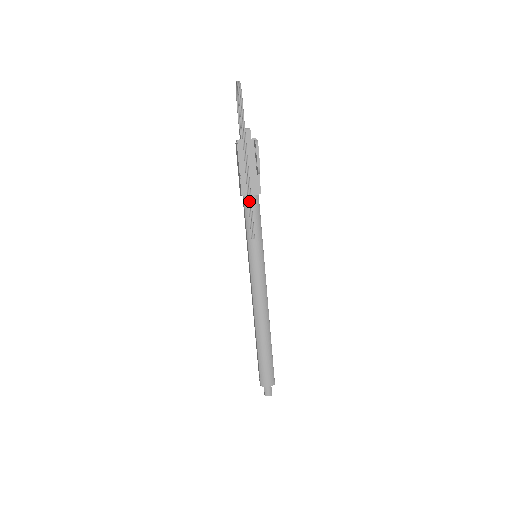
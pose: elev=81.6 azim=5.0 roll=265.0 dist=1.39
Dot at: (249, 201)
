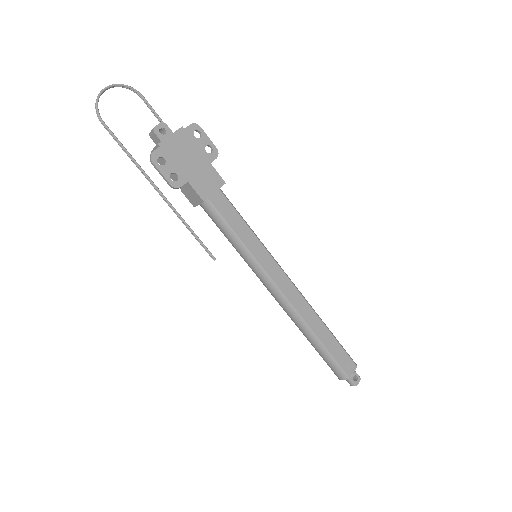
Dot at: (185, 225)
